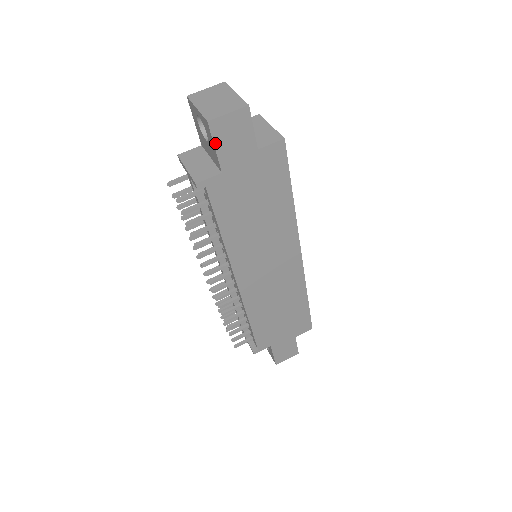
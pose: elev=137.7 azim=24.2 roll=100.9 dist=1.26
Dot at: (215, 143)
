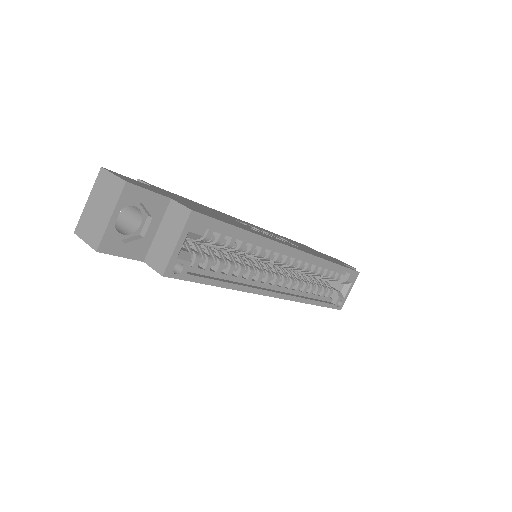
Dot at: occluded
